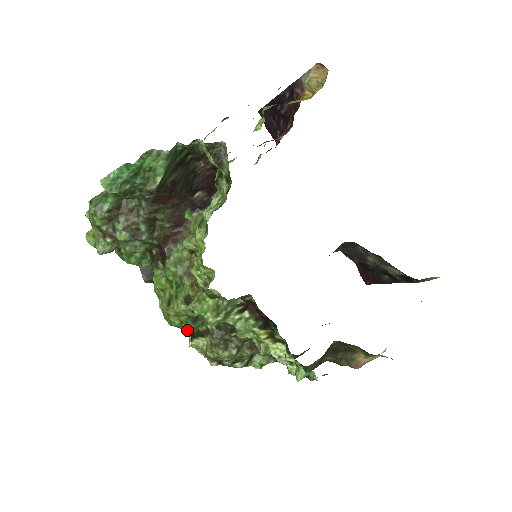
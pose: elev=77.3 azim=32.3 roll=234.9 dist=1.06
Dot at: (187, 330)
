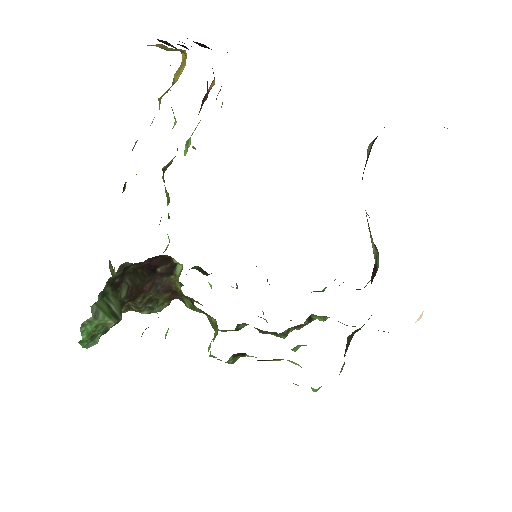
Dot at: occluded
